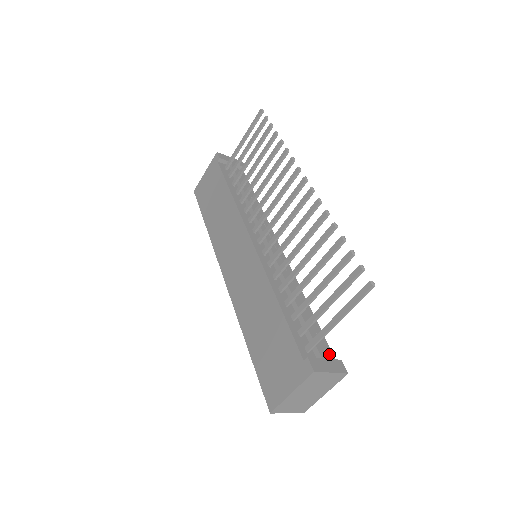
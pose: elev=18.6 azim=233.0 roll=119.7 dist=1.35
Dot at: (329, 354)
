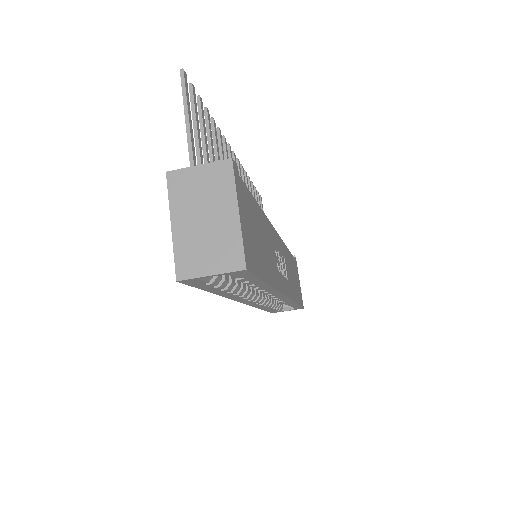
Dot at: occluded
